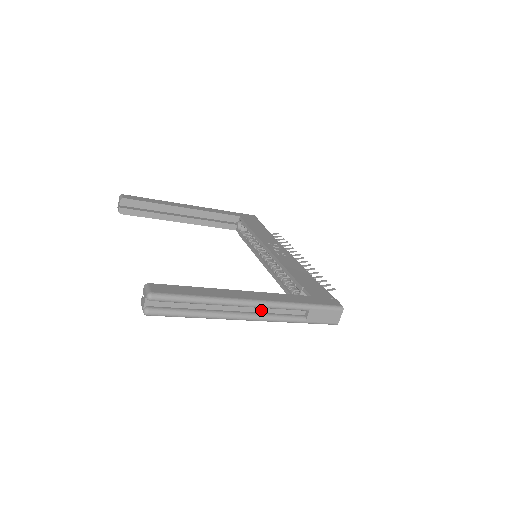
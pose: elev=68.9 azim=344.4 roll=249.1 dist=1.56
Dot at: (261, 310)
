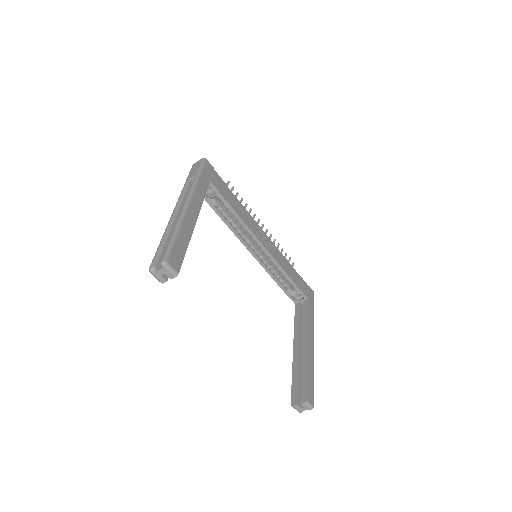
Dot at: occluded
